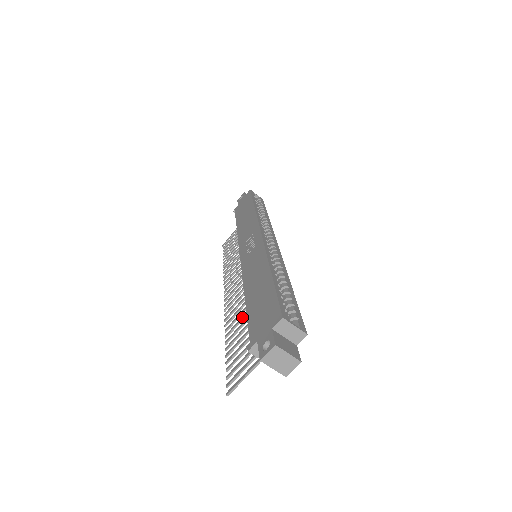
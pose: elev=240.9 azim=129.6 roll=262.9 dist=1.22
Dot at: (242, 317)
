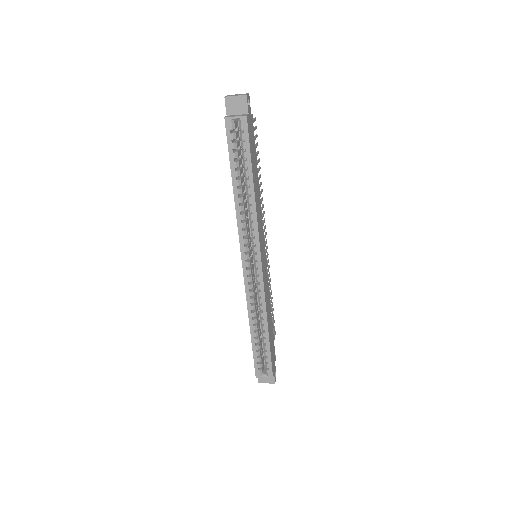
Dot at: occluded
